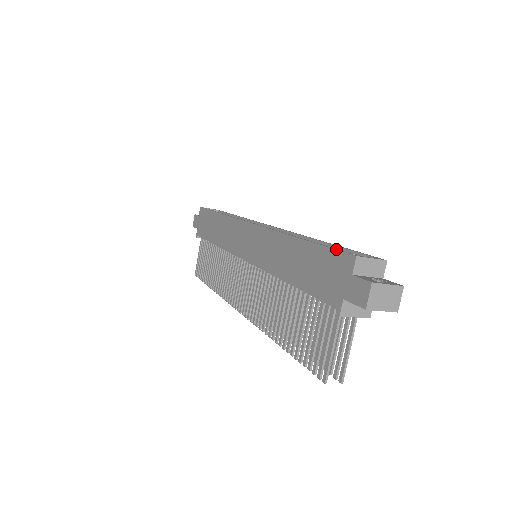
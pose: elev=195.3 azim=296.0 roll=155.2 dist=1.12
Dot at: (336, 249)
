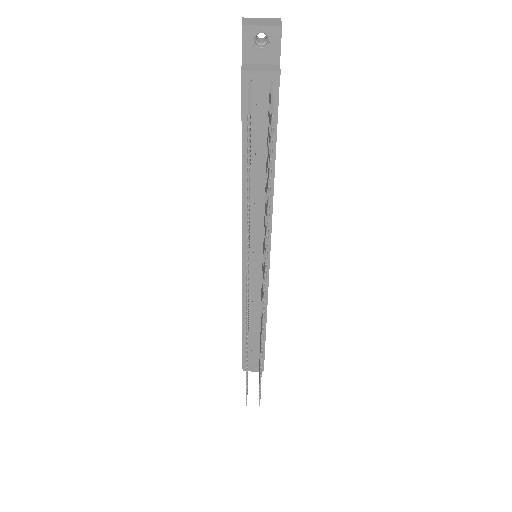
Dot at: occluded
